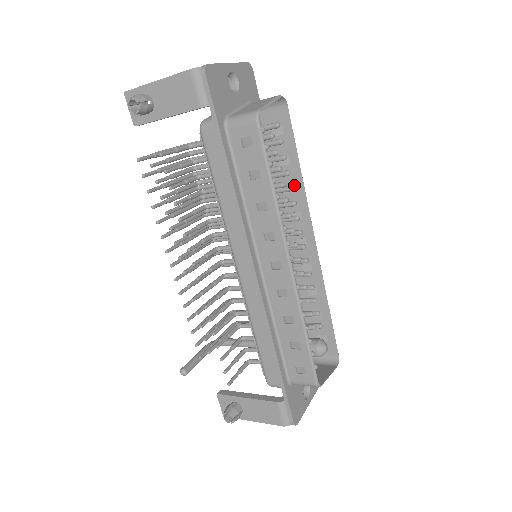
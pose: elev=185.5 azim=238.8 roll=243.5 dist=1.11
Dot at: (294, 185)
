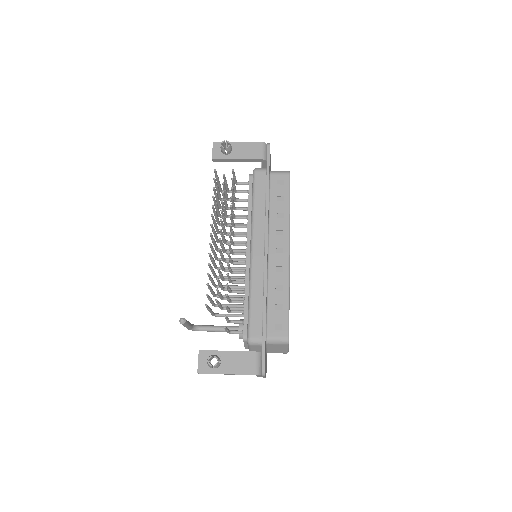
Dot at: occluded
